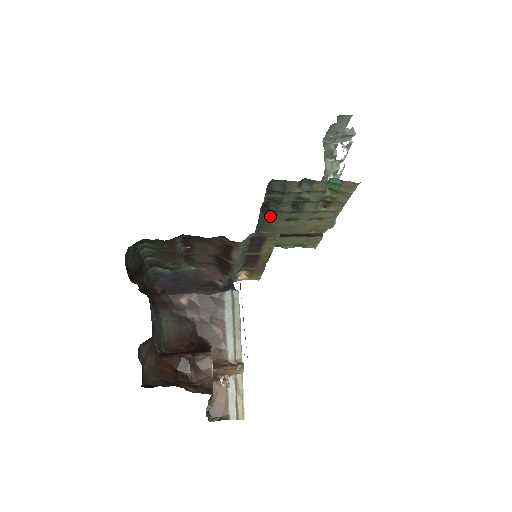
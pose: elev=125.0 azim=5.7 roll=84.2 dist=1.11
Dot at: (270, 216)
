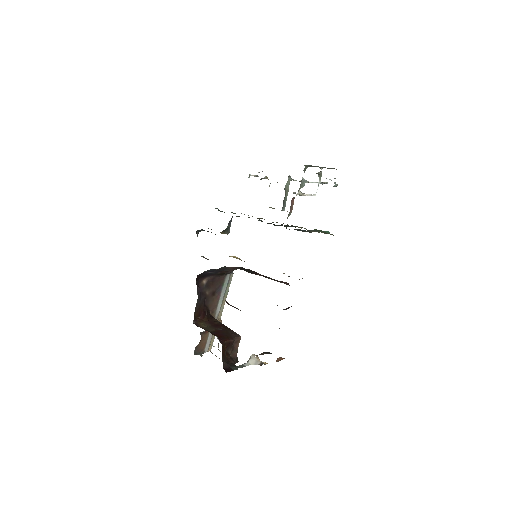
Dot at: occluded
